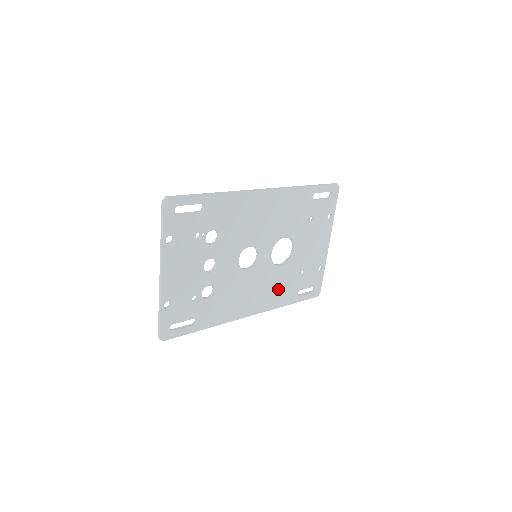
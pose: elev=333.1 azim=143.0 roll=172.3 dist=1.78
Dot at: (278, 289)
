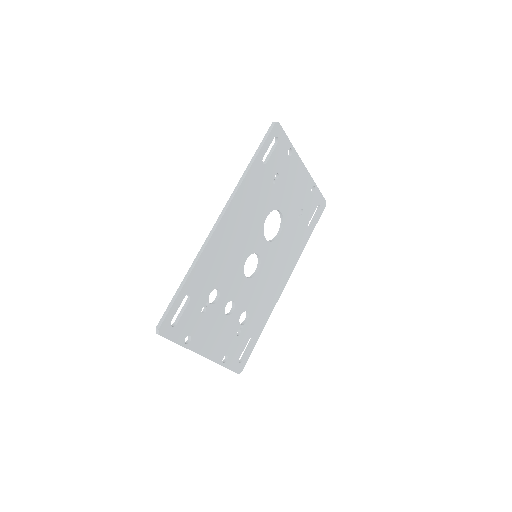
Dot at: (291, 246)
